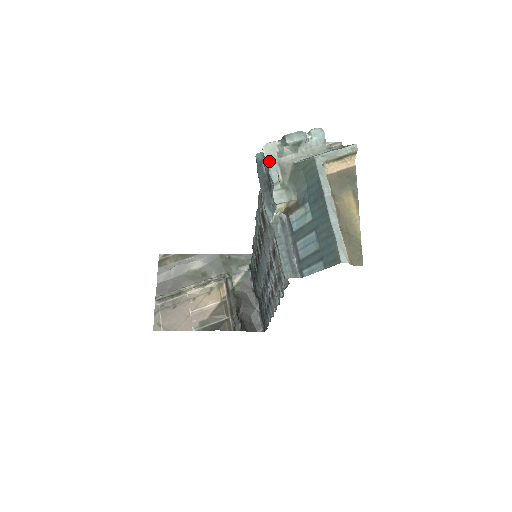
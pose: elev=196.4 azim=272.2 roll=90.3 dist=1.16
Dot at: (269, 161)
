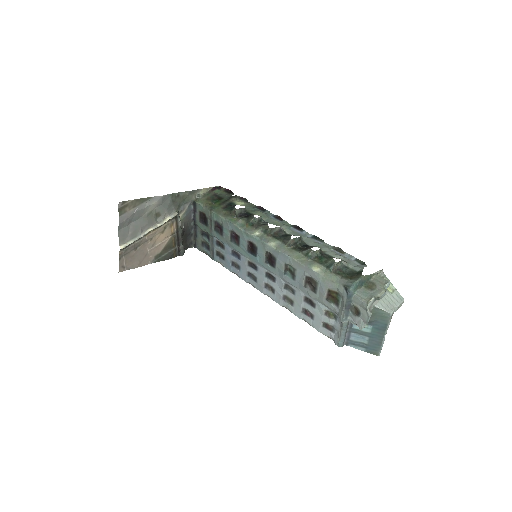
Dot at: (367, 311)
